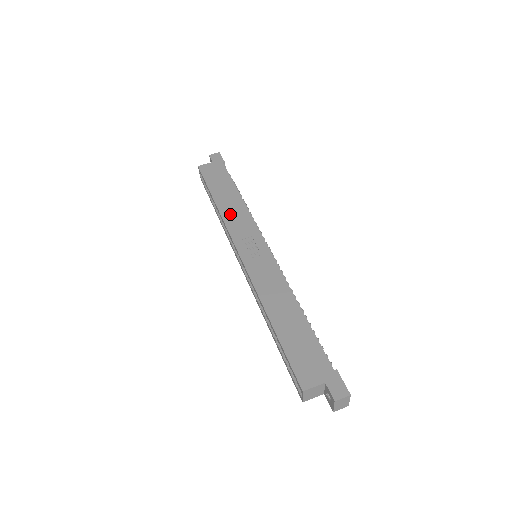
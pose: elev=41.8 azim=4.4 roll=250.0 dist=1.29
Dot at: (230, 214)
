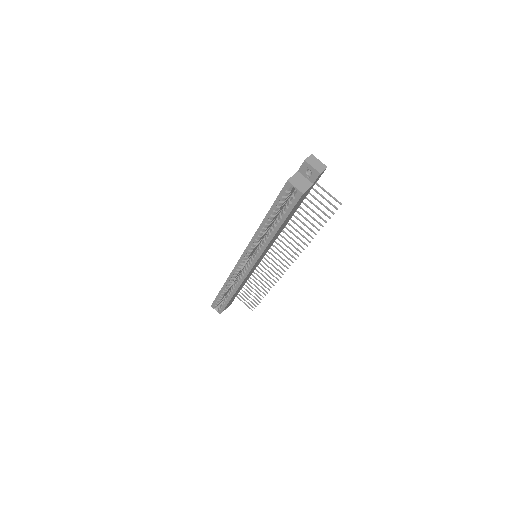
Dot at: occluded
